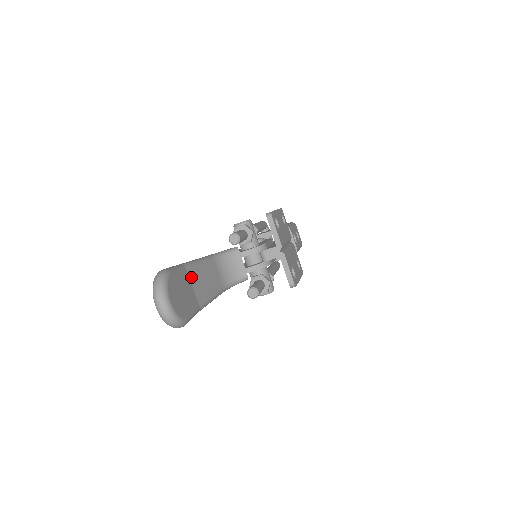
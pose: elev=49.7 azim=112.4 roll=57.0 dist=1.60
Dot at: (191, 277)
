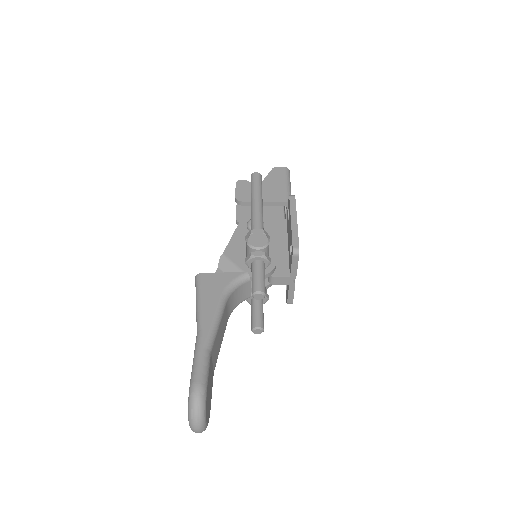
Dot at: (212, 354)
